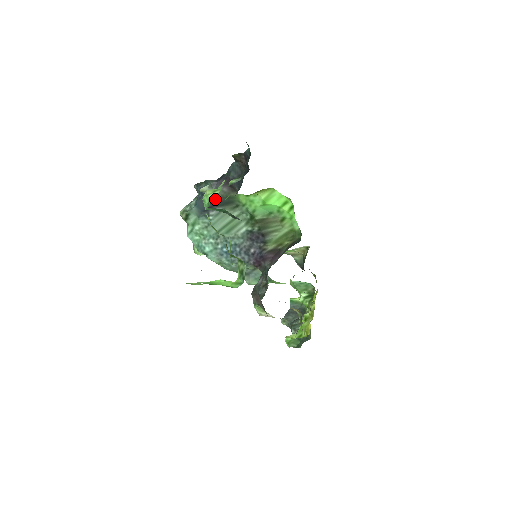
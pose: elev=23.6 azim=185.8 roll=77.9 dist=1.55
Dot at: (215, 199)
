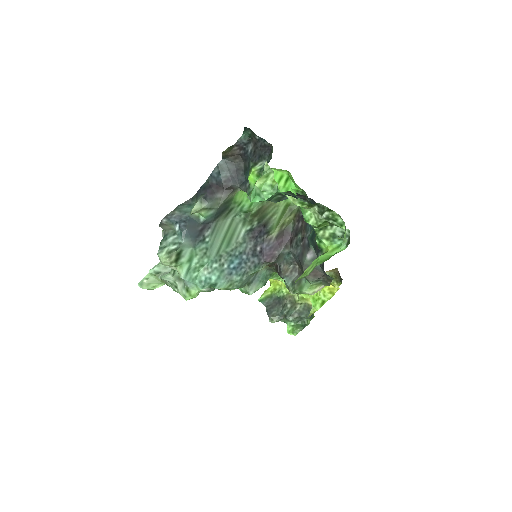
Dot at: (210, 214)
